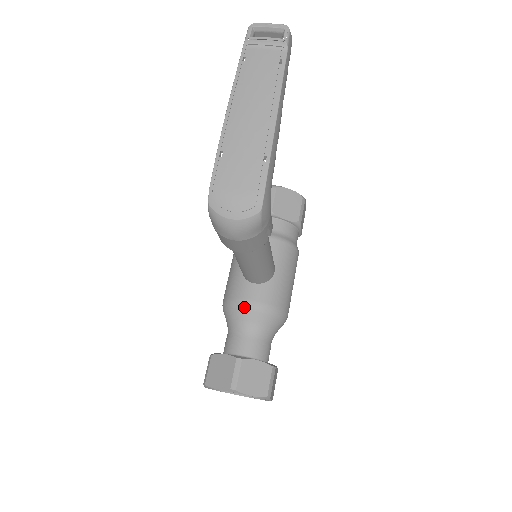
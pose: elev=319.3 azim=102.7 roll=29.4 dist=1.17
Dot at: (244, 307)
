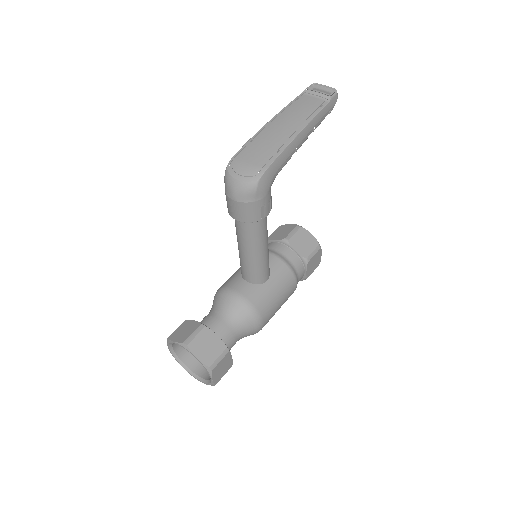
Dot at: (229, 294)
